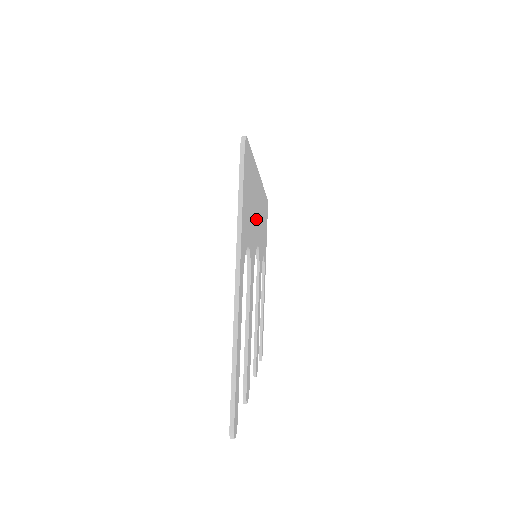
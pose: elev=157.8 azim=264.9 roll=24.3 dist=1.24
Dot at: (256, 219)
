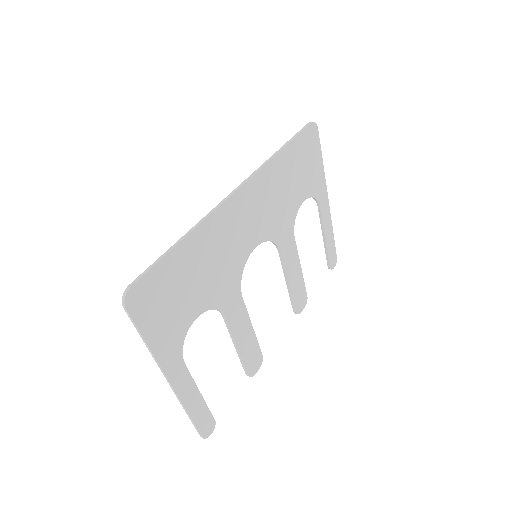
Dot at: (231, 248)
